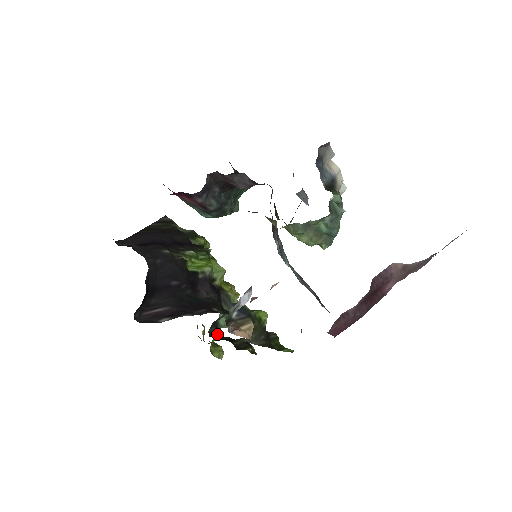
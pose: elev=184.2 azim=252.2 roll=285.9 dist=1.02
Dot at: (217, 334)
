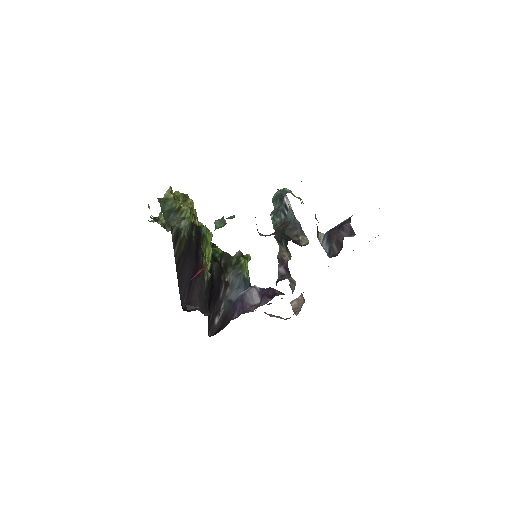
Dot at: occluded
